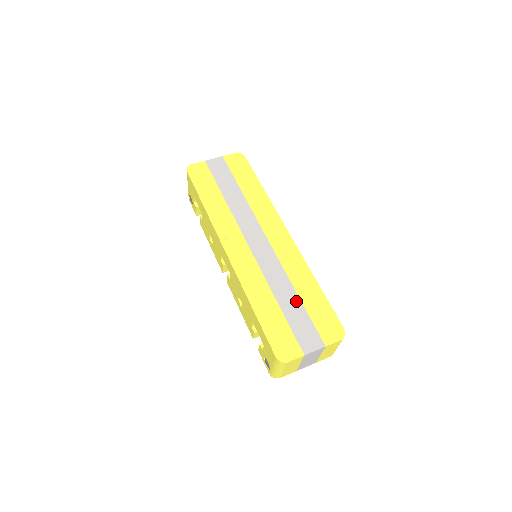
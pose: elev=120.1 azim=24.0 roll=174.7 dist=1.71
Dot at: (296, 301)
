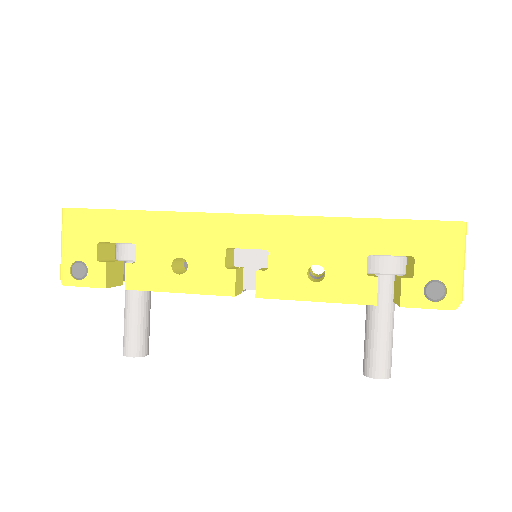
Dot at: occluded
